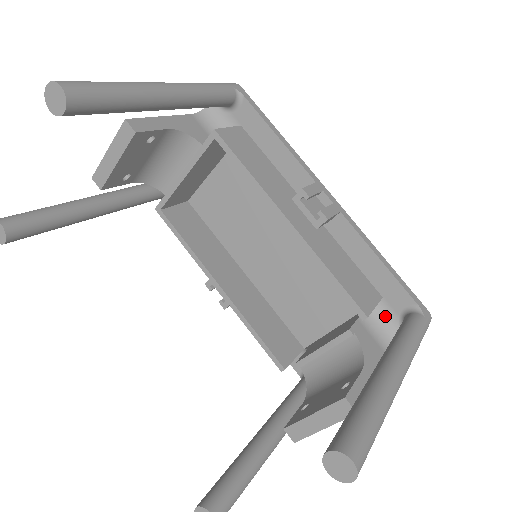
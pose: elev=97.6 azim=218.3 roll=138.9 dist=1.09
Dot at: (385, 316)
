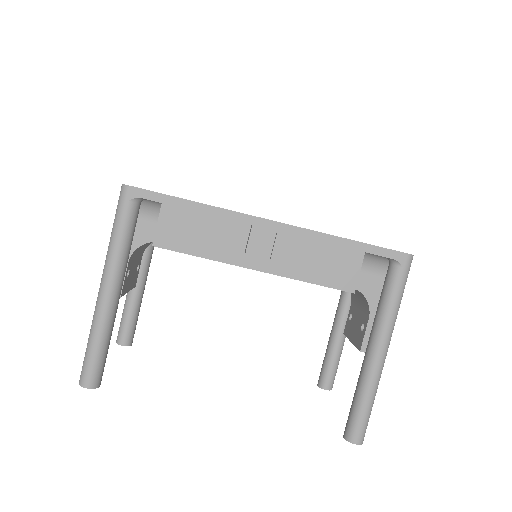
Dot at: (375, 257)
